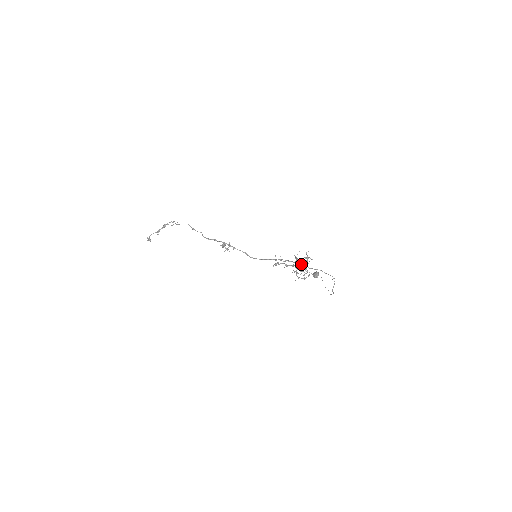
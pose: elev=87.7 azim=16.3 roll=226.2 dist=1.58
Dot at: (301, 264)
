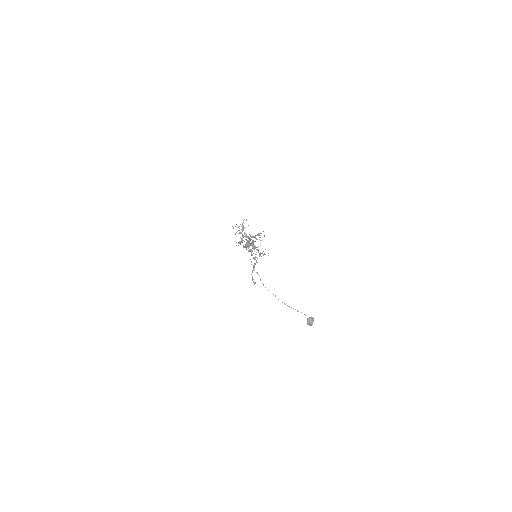
Dot at: (262, 252)
